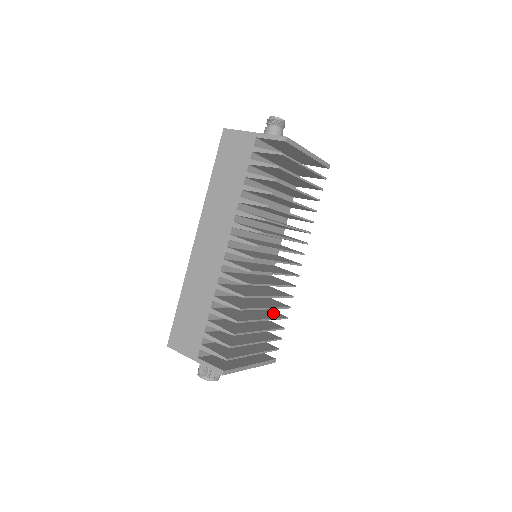
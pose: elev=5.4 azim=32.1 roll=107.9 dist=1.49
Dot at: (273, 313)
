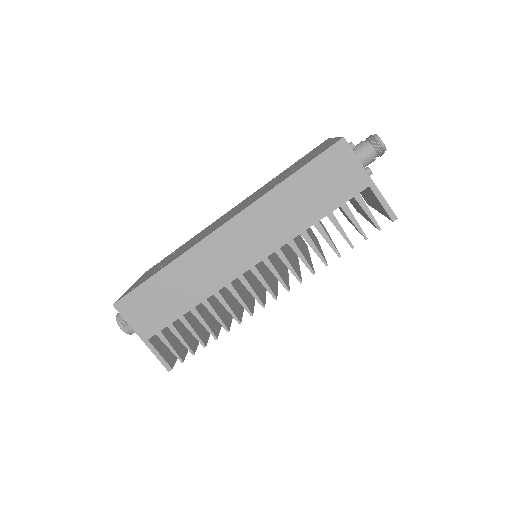
Dot at: occluded
